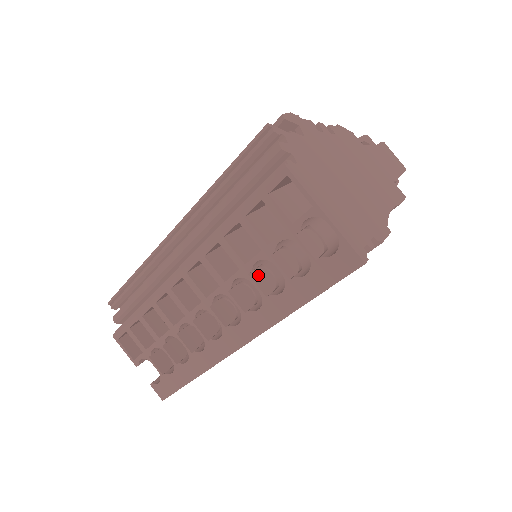
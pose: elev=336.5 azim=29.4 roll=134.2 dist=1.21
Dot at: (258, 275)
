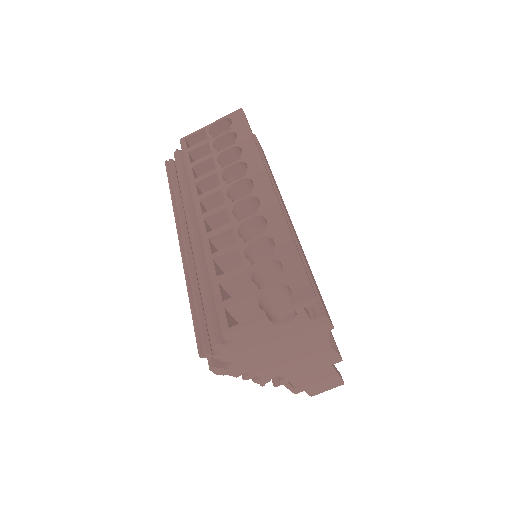
Dot at: (230, 171)
